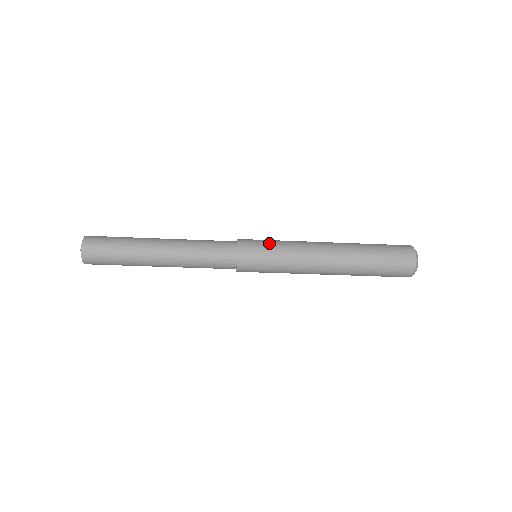
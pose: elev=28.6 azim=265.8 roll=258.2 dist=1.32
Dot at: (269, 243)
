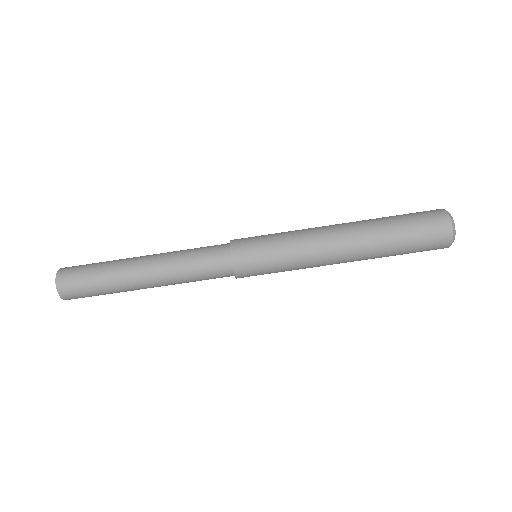
Dot at: occluded
